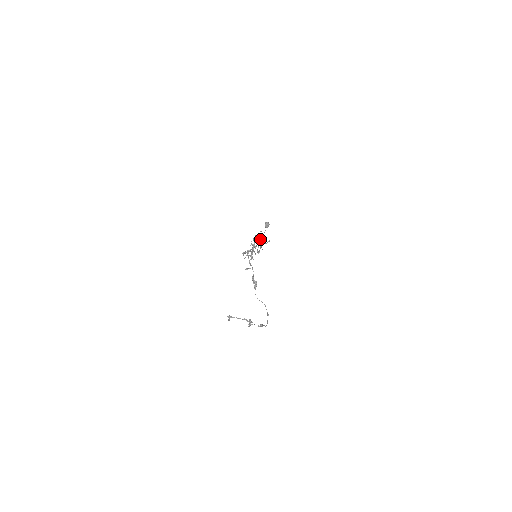
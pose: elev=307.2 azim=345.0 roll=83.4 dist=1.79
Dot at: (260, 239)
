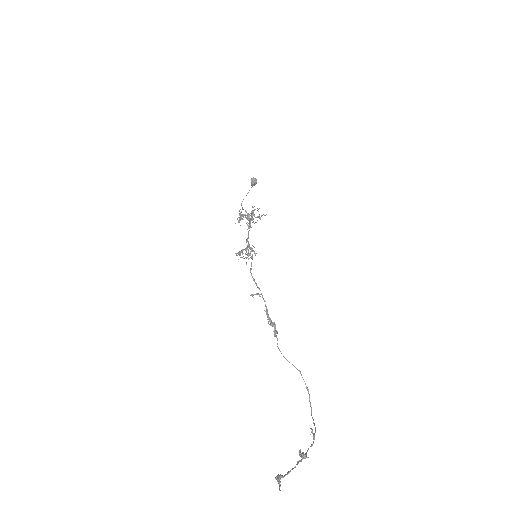
Dot at: (252, 215)
